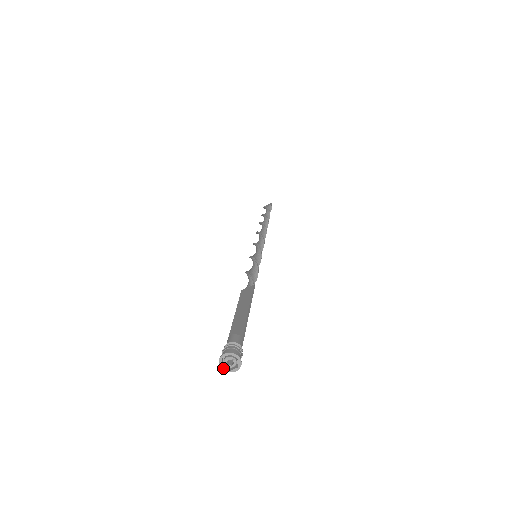
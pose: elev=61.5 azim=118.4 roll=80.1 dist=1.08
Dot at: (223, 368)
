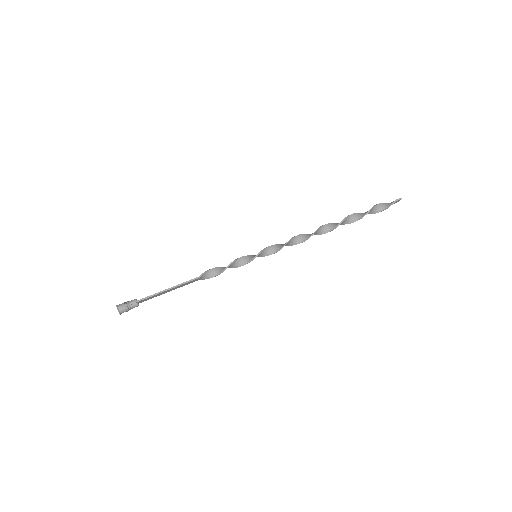
Dot at: occluded
